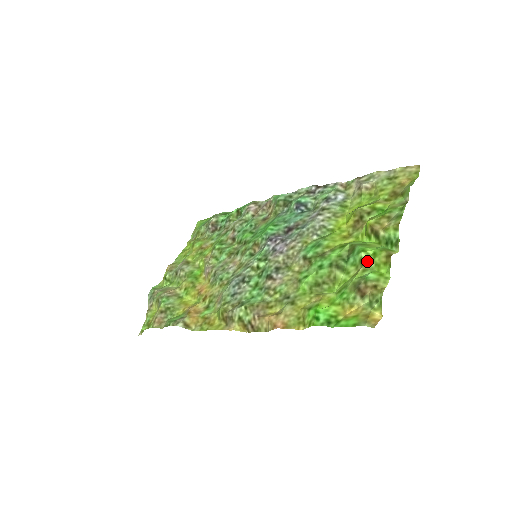
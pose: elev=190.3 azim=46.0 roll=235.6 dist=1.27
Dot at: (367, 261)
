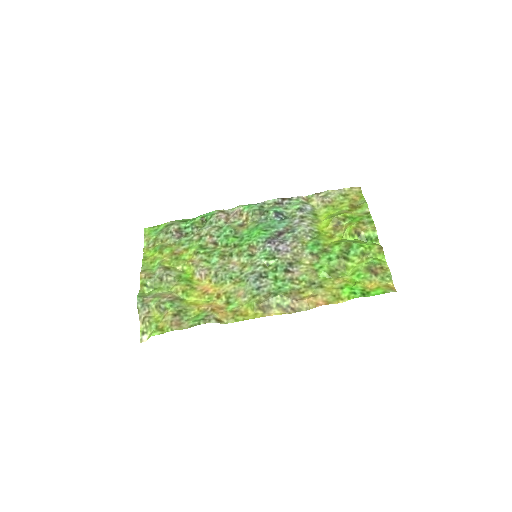
Dot at: (366, 252)
